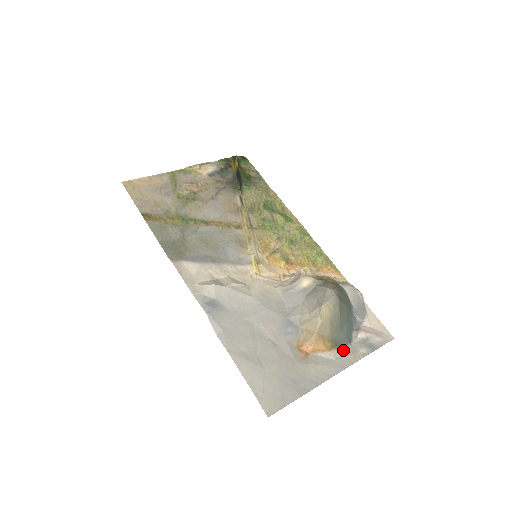
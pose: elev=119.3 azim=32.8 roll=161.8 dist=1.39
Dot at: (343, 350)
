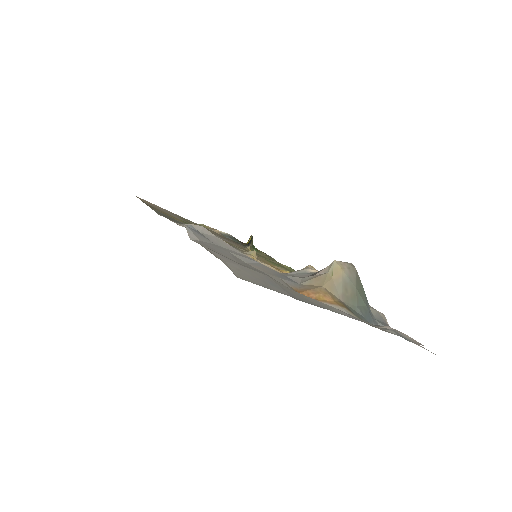
Dot at: occluded
